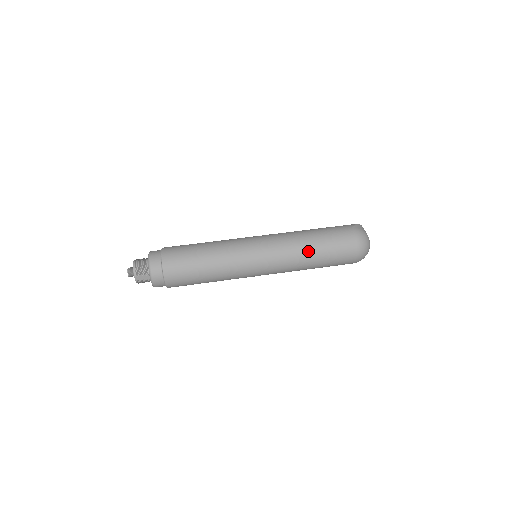
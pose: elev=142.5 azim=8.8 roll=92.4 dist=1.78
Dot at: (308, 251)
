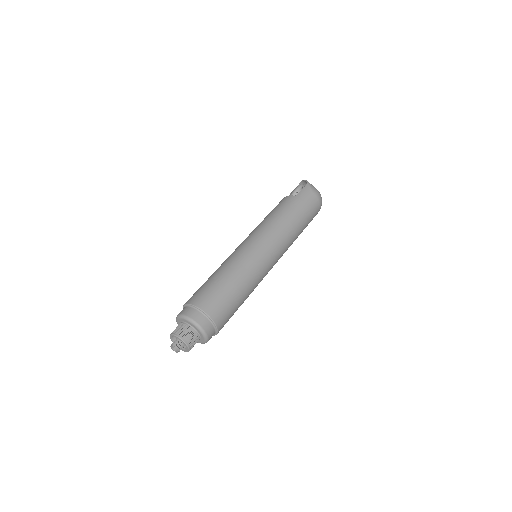
Dot at: (298, 232)
